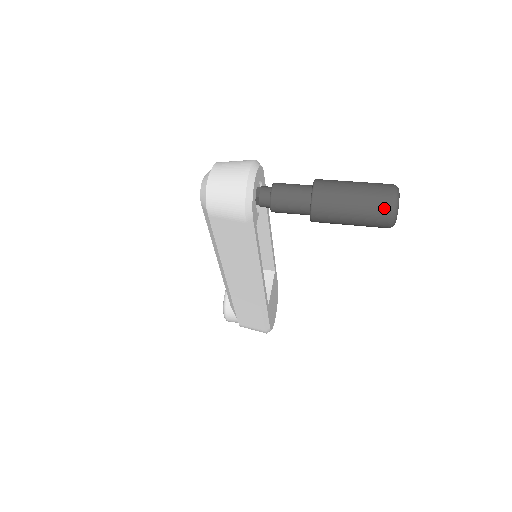
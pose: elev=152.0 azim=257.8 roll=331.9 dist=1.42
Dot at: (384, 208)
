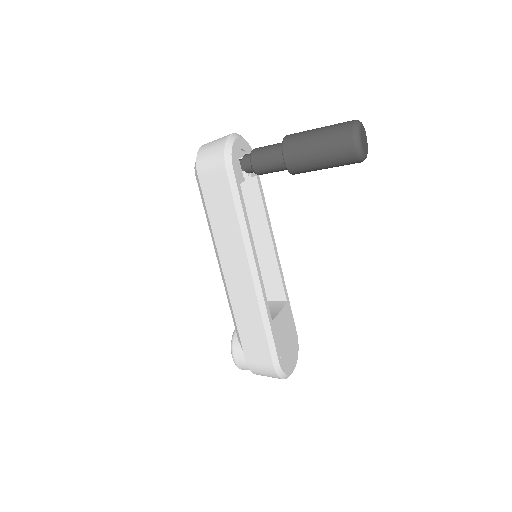
Dot at: (345, 130)
